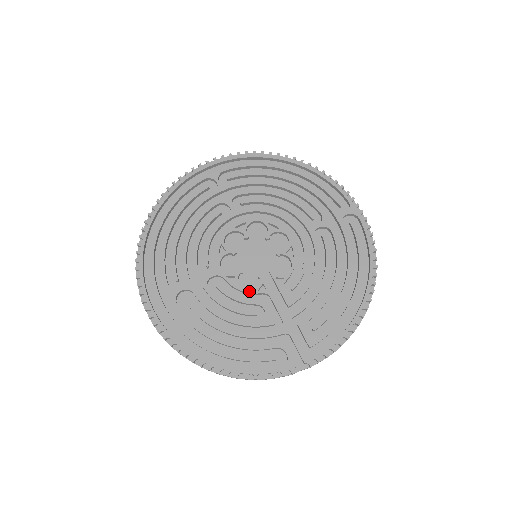
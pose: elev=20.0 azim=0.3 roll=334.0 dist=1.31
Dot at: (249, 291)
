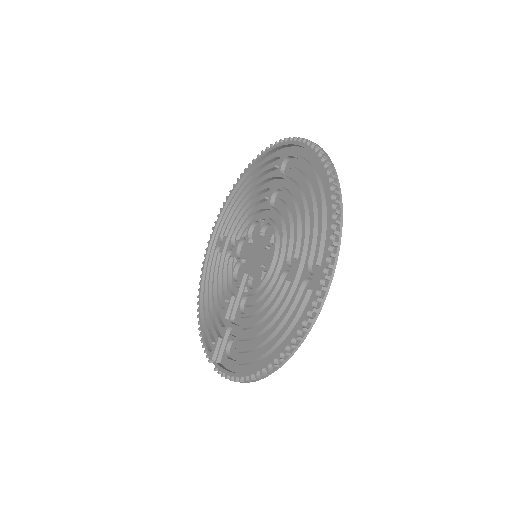
Dot at: (233, 280)
